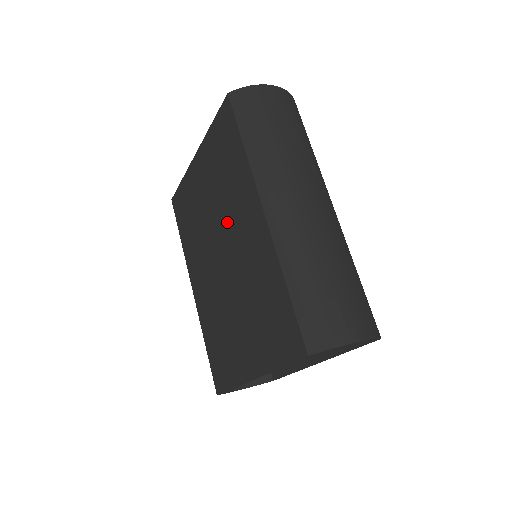
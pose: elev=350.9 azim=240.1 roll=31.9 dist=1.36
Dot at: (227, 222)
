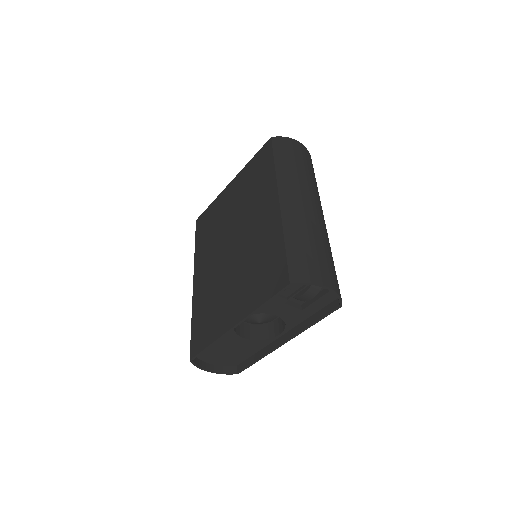
Dot at: (245, 217)
